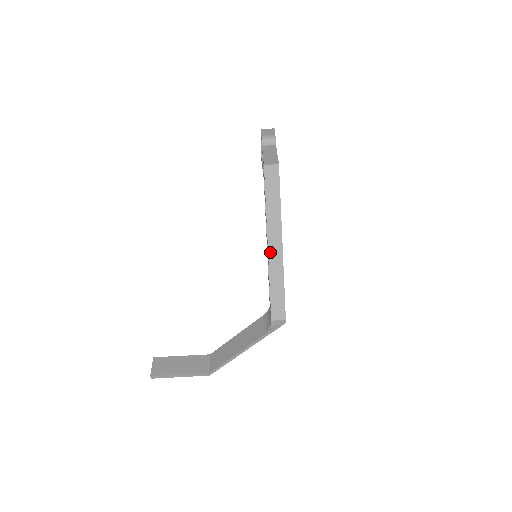
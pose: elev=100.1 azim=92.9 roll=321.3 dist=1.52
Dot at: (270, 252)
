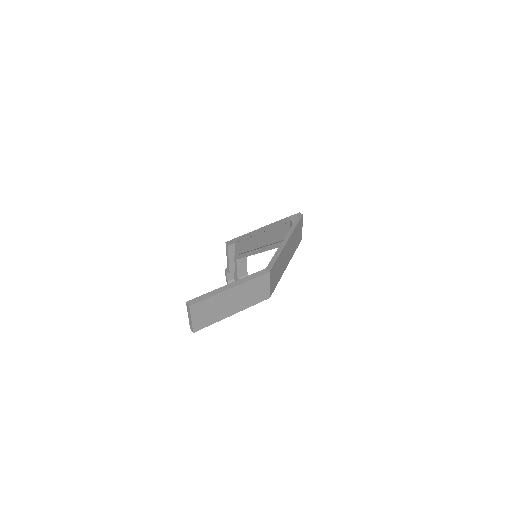
Dot at: (256, 230)
